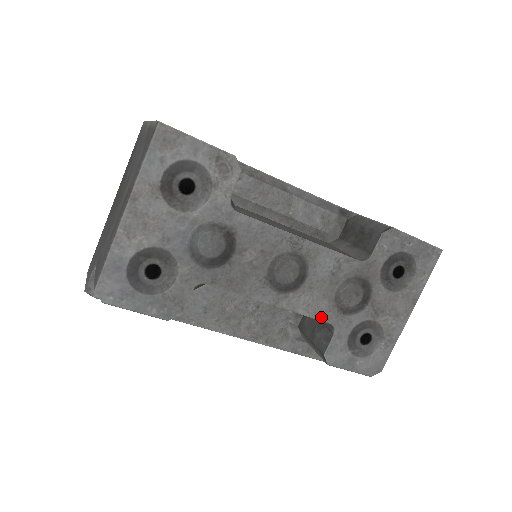
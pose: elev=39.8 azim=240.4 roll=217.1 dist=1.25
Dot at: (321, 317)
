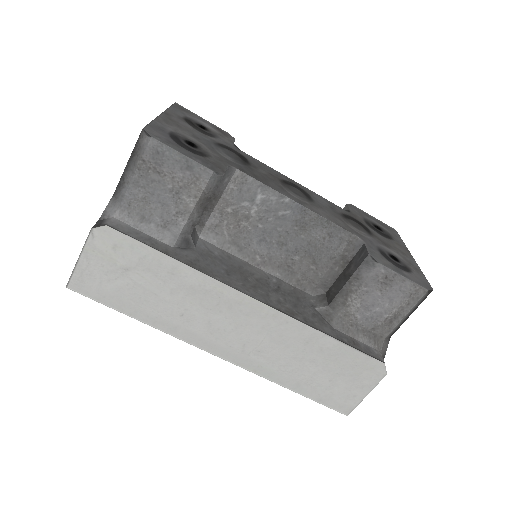
Dot at: (344, 228)
